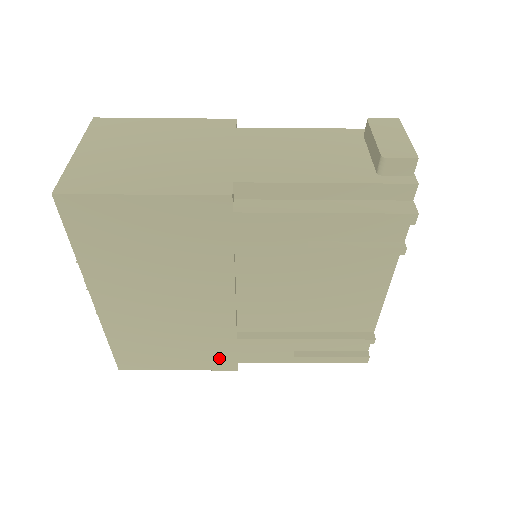
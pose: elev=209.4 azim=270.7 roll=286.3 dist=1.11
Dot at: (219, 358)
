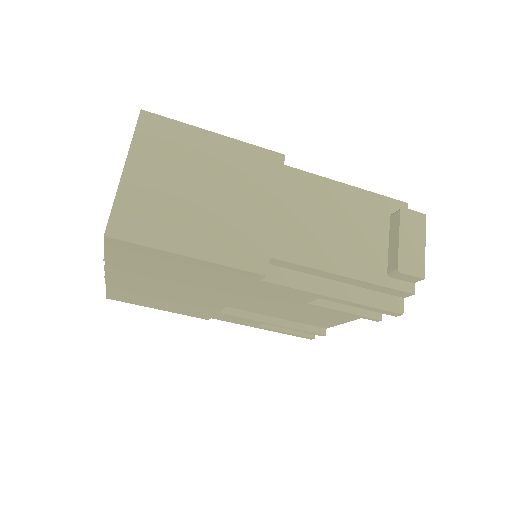
Dot at: (197, 314)
